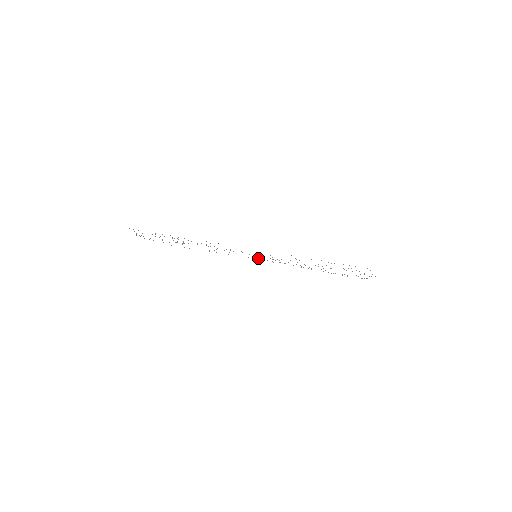
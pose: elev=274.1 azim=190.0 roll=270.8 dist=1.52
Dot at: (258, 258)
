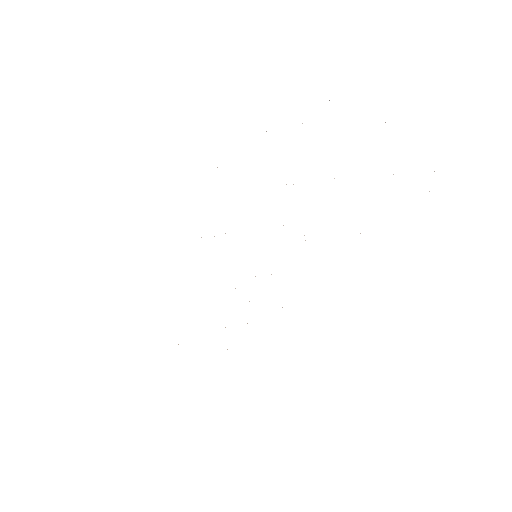
Dot at: occluded
